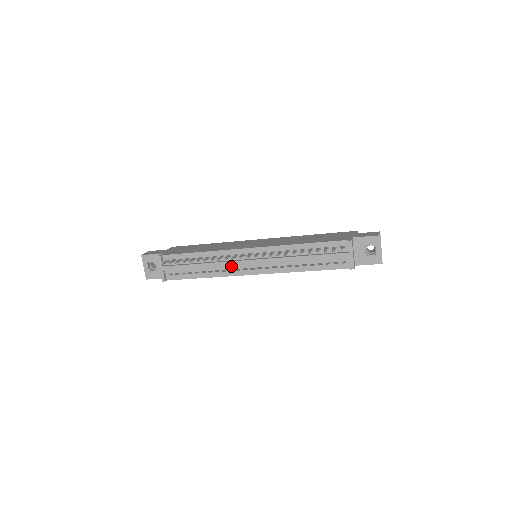
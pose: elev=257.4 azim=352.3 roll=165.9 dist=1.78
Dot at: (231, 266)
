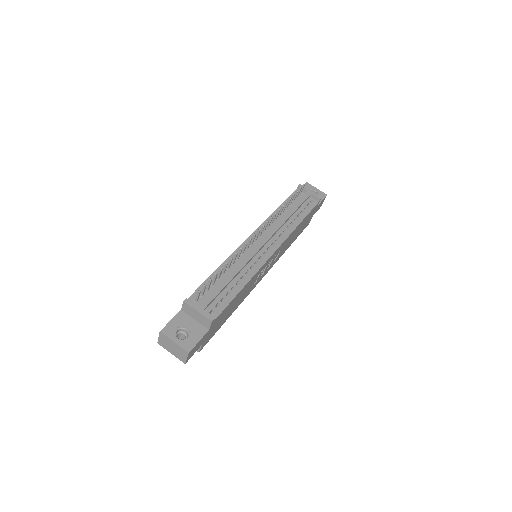
Dot at: (252, 259)
